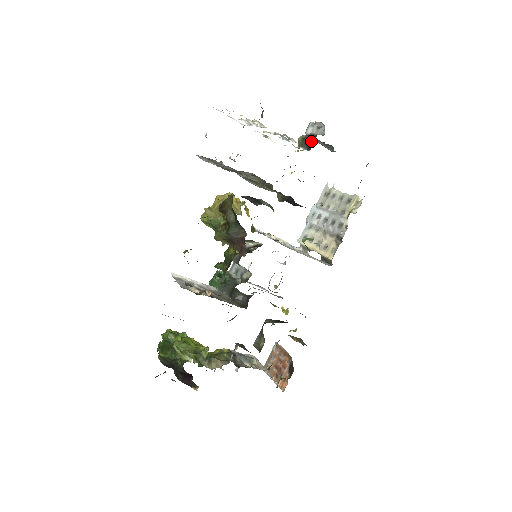
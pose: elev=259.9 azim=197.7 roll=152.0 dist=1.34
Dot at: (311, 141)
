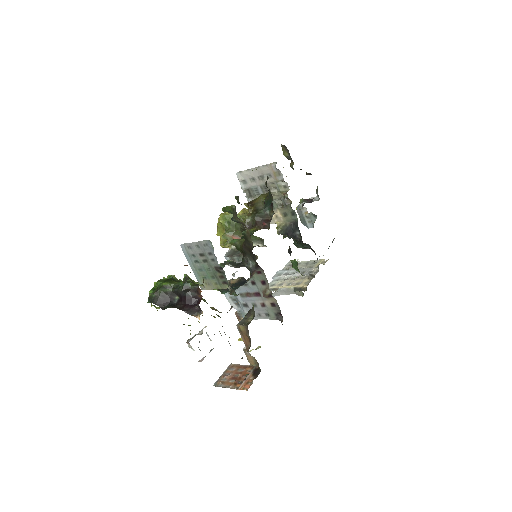
Dot at: (313, 198)
